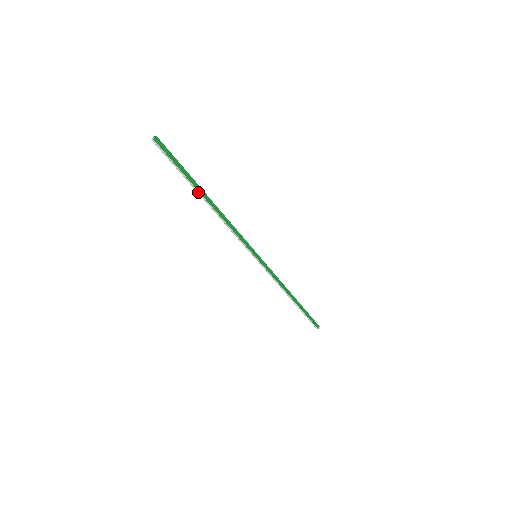
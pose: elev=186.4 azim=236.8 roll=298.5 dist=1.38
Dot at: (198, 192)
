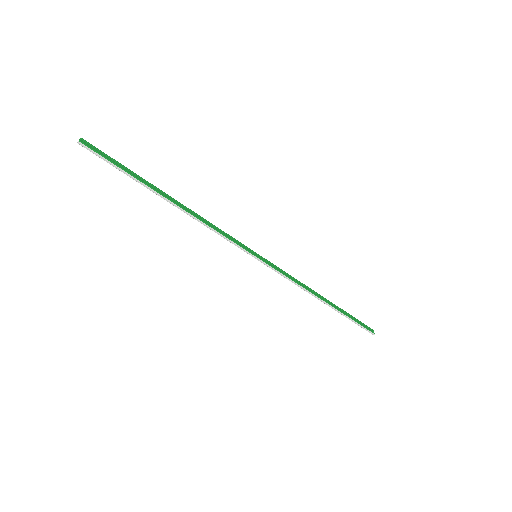
Dot at: (154, 192)
